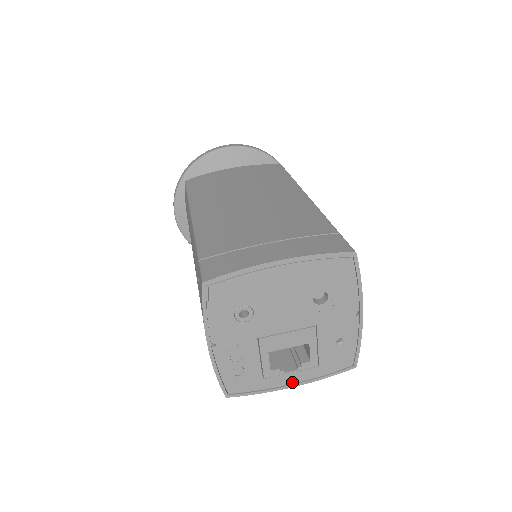
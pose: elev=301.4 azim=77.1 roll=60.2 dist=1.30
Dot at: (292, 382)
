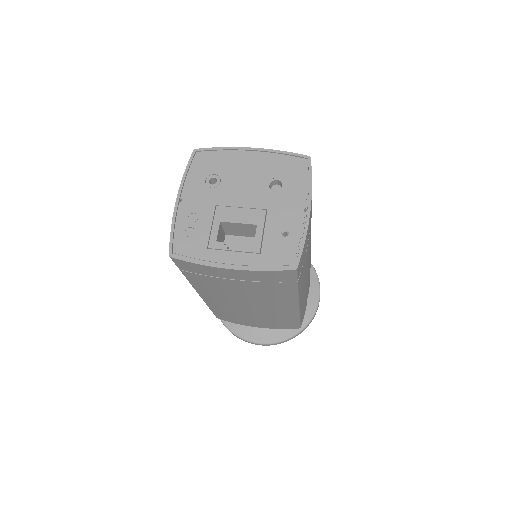
Dot at: (231, 263)
